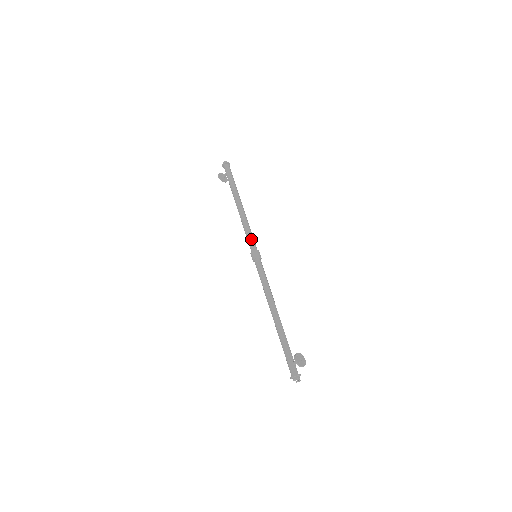
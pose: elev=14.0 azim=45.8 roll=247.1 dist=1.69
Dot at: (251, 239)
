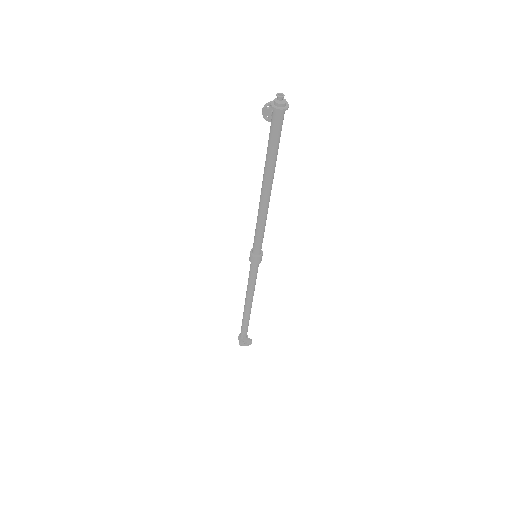
Dot at: (256, 242)
